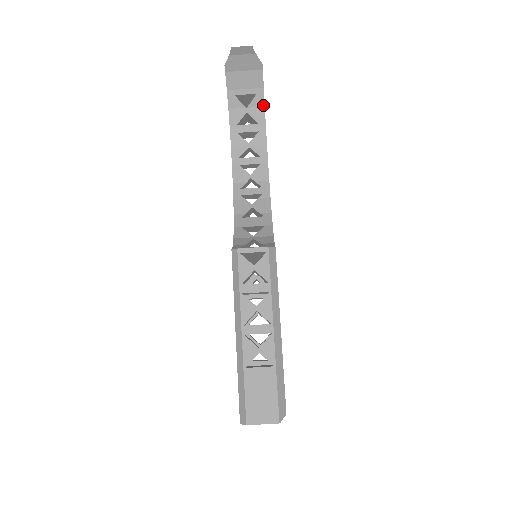
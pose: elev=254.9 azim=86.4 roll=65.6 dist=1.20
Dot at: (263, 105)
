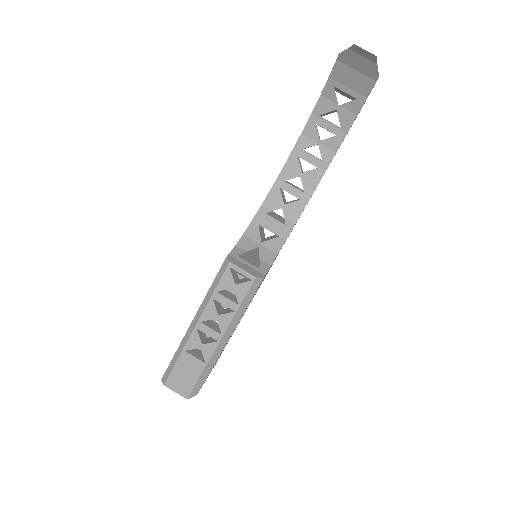
Dot at: (357, 113)
